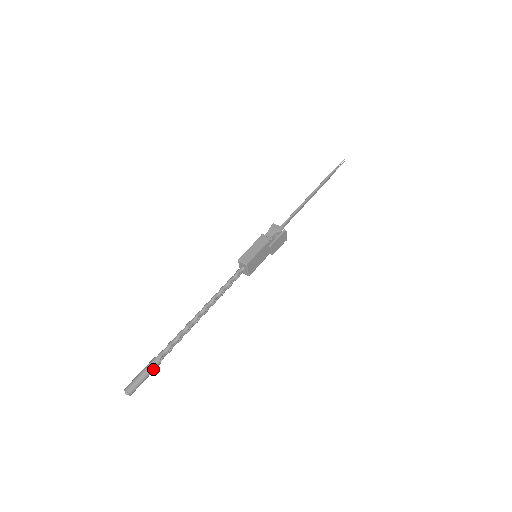
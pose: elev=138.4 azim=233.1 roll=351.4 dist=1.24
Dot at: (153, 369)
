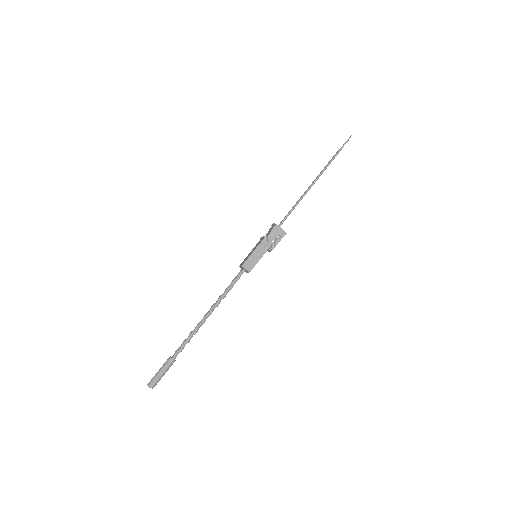
Dot at: occluded
